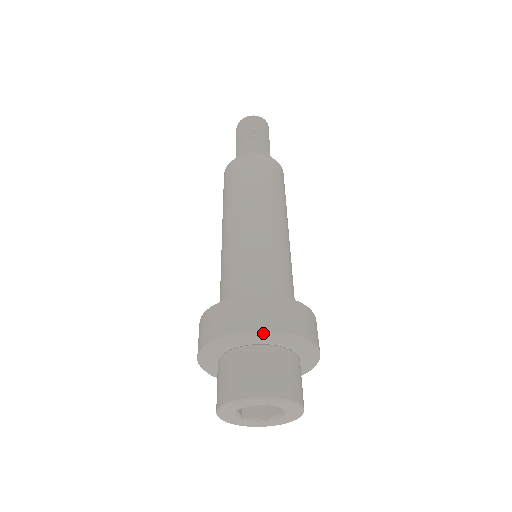
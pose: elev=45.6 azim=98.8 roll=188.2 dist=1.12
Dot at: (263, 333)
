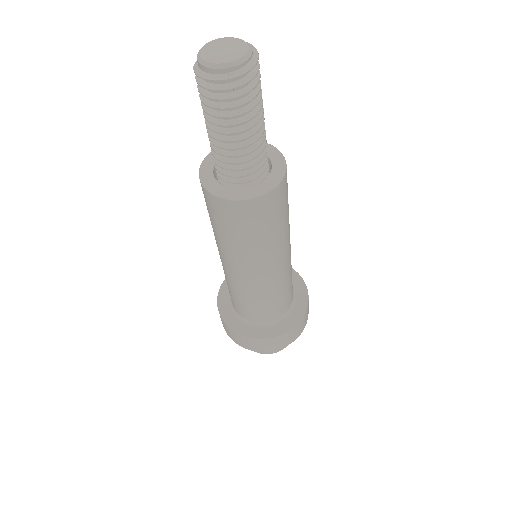
Dot at: (269, 351)
